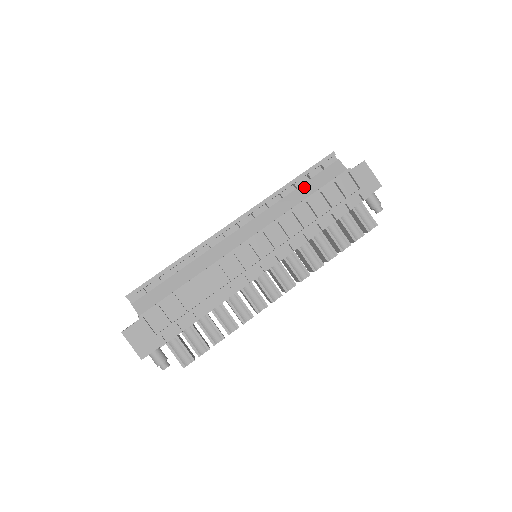
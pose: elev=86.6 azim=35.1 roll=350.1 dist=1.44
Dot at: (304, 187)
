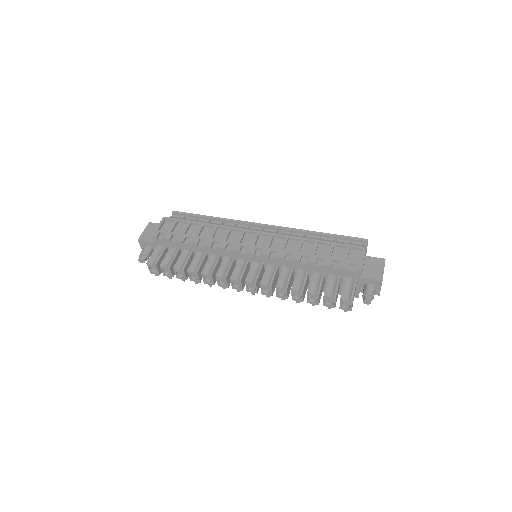
Dot at: occluded
